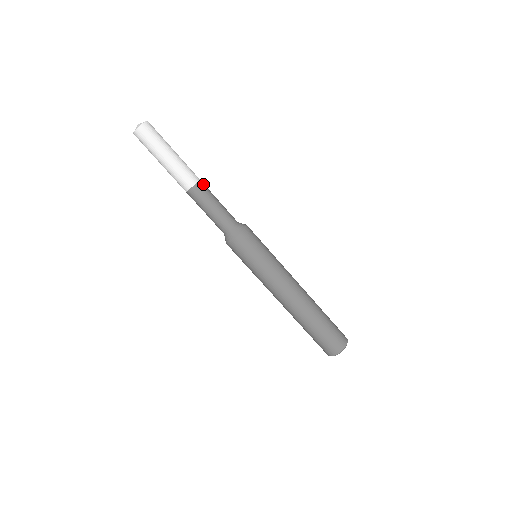
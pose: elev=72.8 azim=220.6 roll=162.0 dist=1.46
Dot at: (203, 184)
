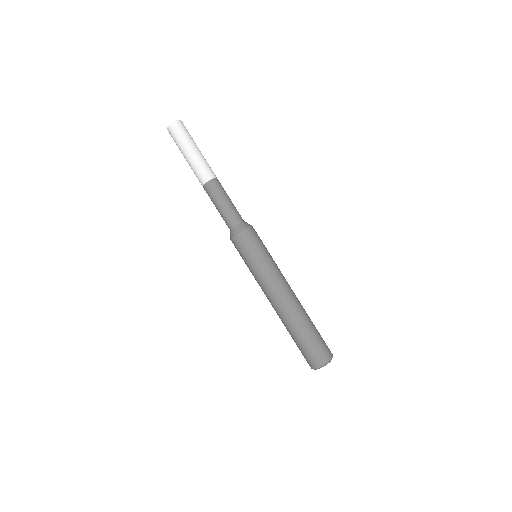
Dot at: (217, 182)
